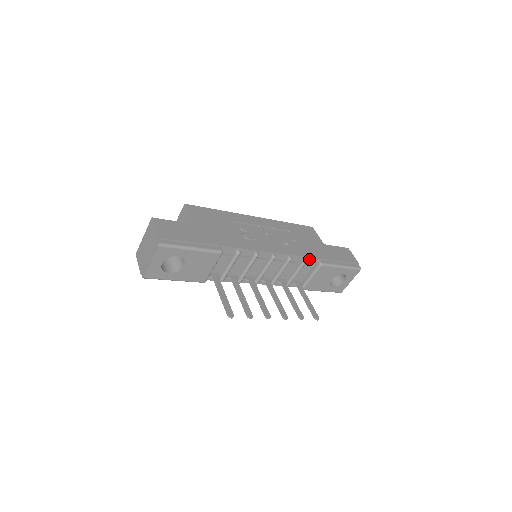
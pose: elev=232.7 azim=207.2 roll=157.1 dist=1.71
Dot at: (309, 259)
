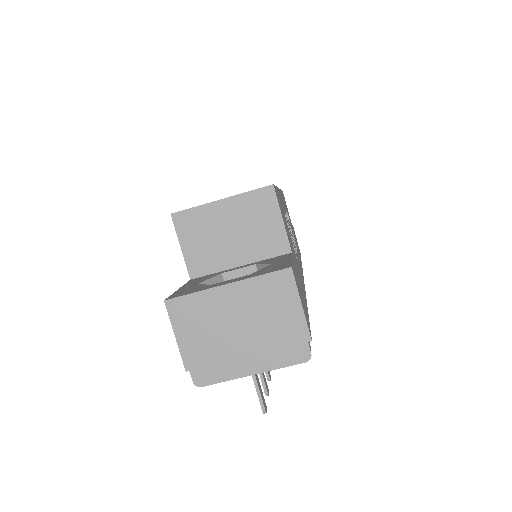
Dot at: occluded
